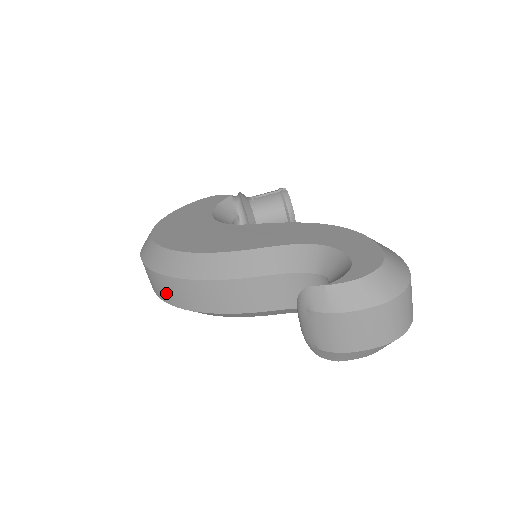
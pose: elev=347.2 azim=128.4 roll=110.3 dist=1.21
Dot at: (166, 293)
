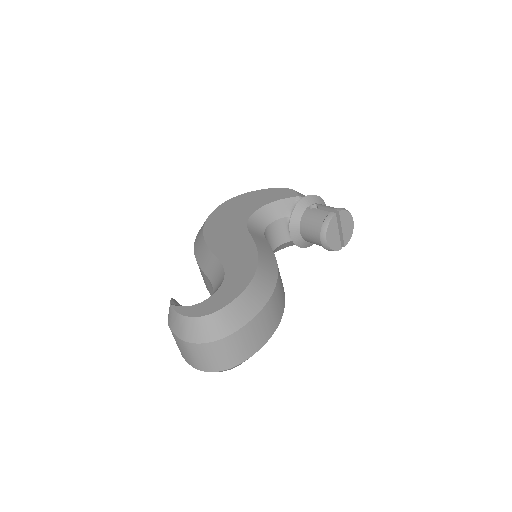
Dot at: occluded
